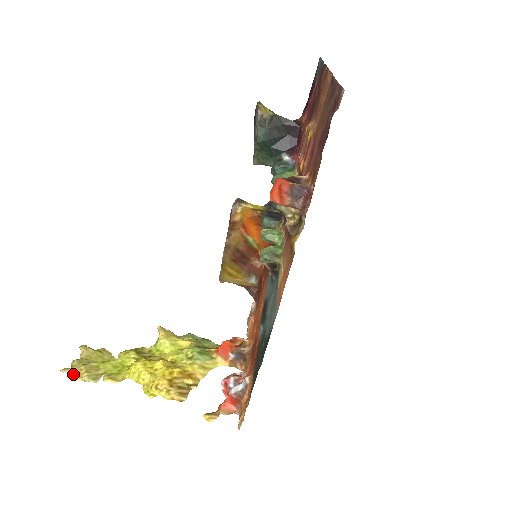
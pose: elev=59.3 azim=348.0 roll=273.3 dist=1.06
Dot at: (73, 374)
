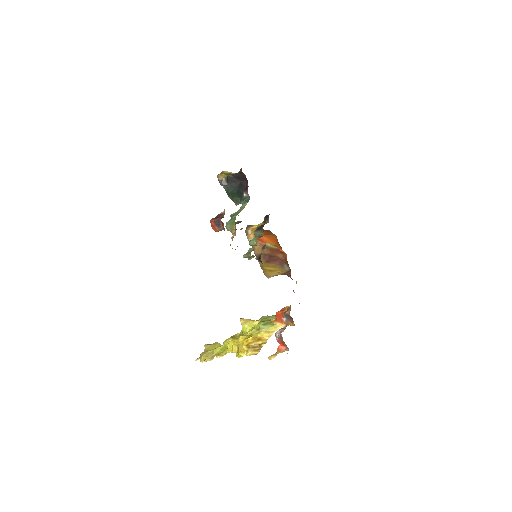
Dot at: (201, 360)
